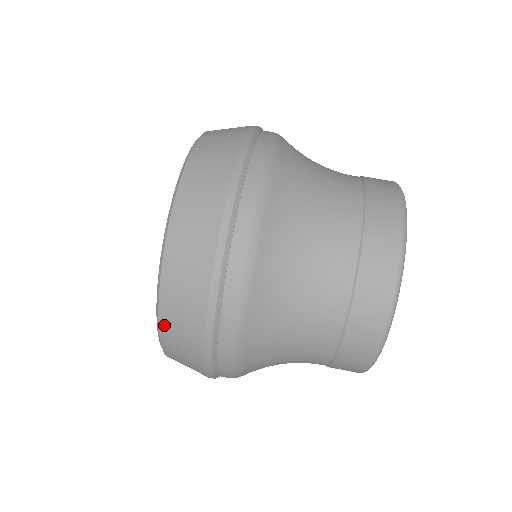
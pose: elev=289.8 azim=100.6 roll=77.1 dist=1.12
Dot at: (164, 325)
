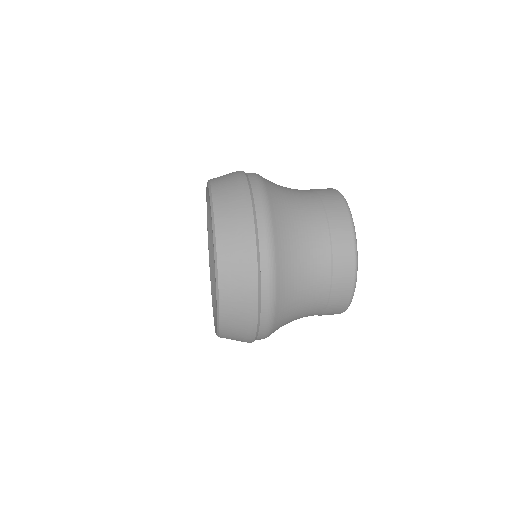
Dot at: (214, 182)
